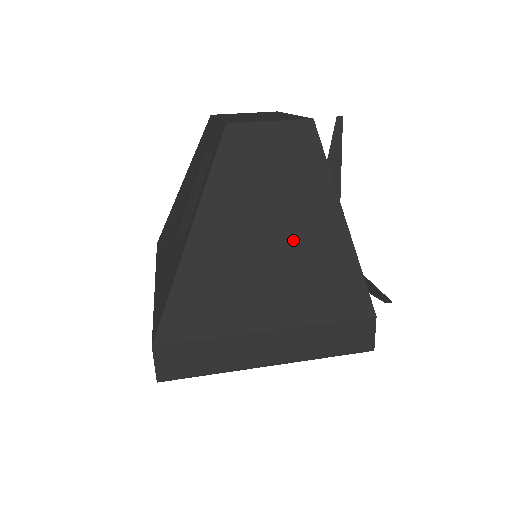
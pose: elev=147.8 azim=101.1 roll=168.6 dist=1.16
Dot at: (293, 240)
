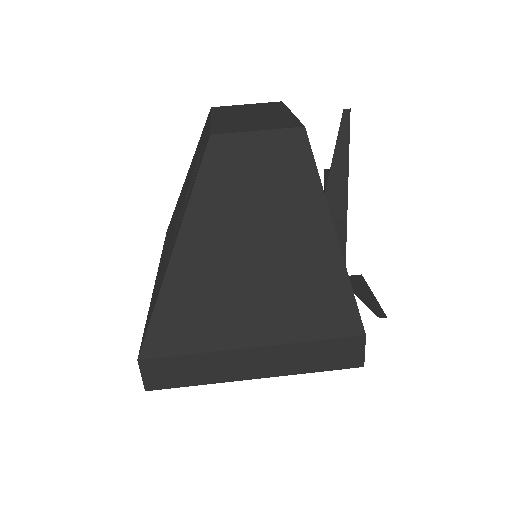
Dot at: (280, 257)
